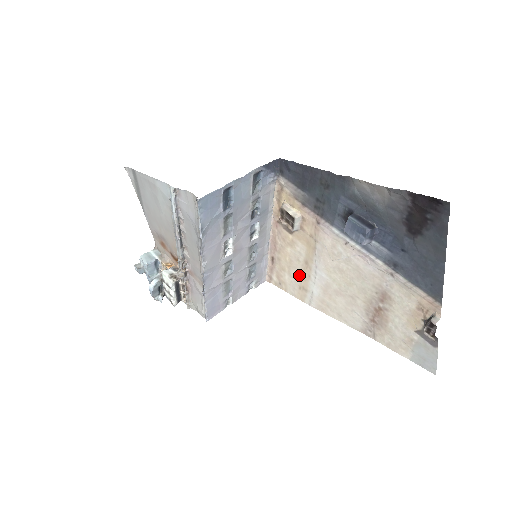
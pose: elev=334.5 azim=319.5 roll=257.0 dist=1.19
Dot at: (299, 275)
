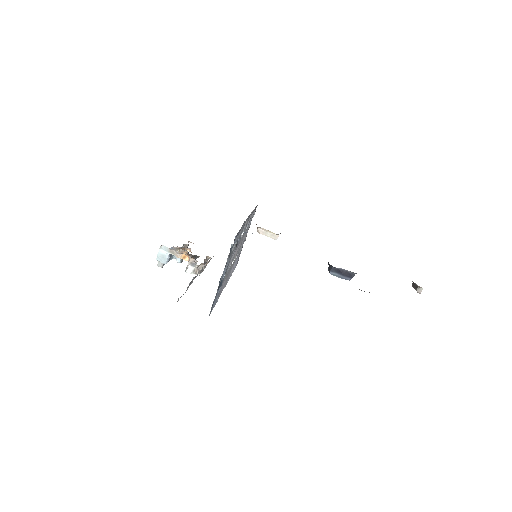
Dot at: occluded
